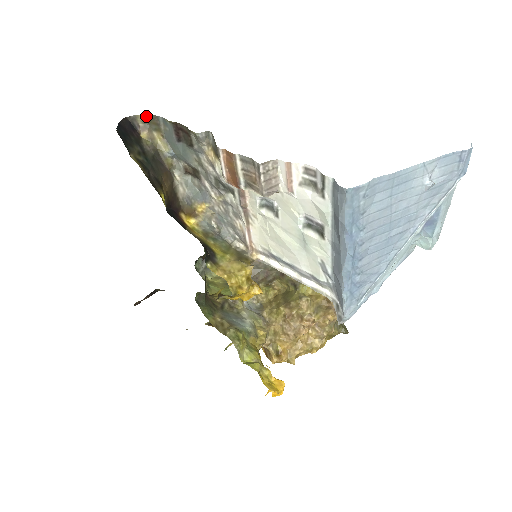
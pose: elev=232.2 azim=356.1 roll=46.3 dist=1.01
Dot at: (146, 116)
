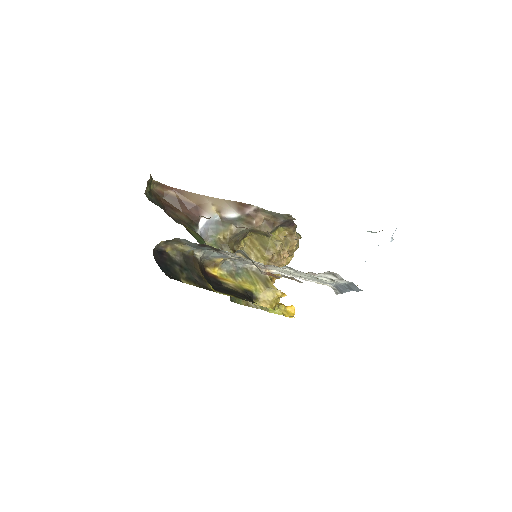
Dot at: (167, 240)
